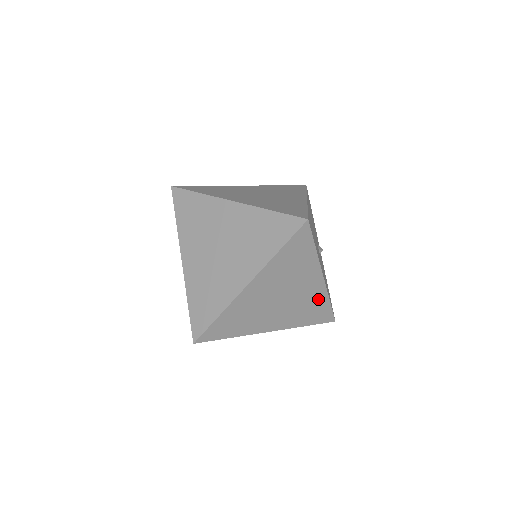
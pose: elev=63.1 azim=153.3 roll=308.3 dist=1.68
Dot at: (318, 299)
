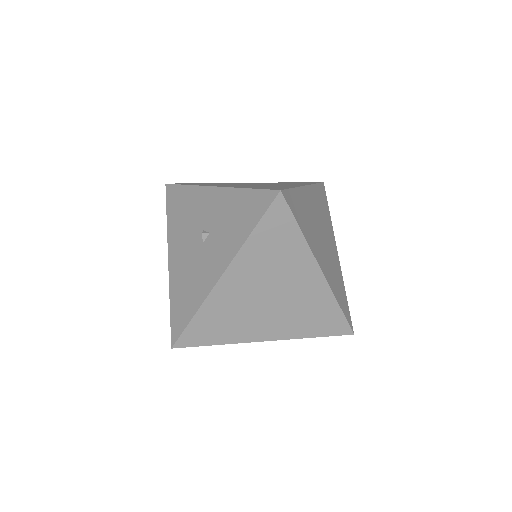
Dot at: occluded
